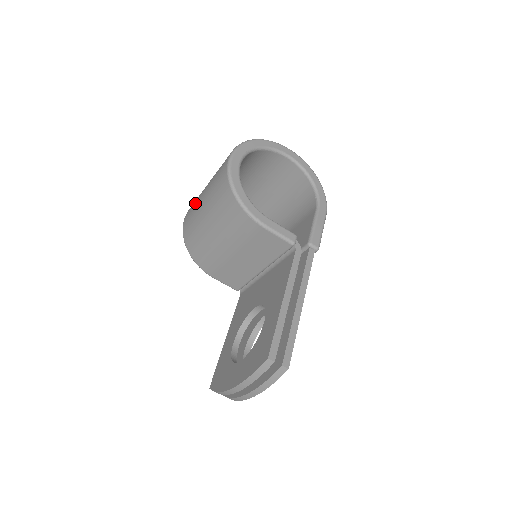
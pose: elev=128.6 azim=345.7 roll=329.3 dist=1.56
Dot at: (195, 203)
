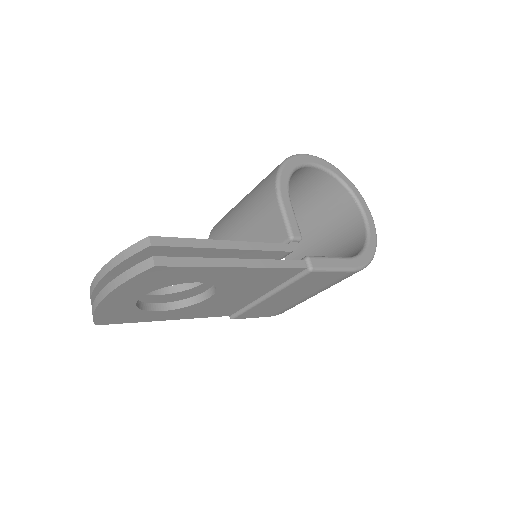
Dot at: occluded
